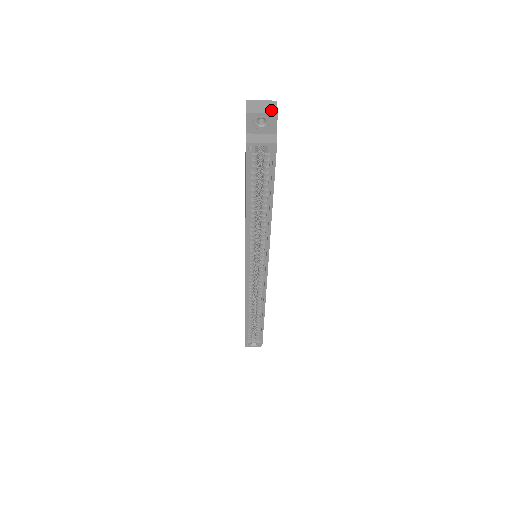
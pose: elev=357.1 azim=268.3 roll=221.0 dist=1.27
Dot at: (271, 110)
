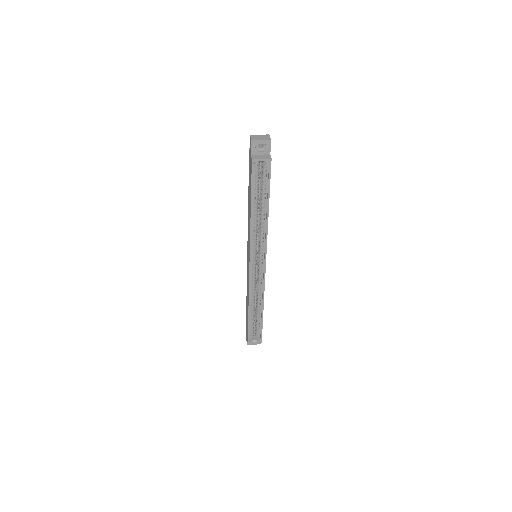
Dot at: (267, 139)
